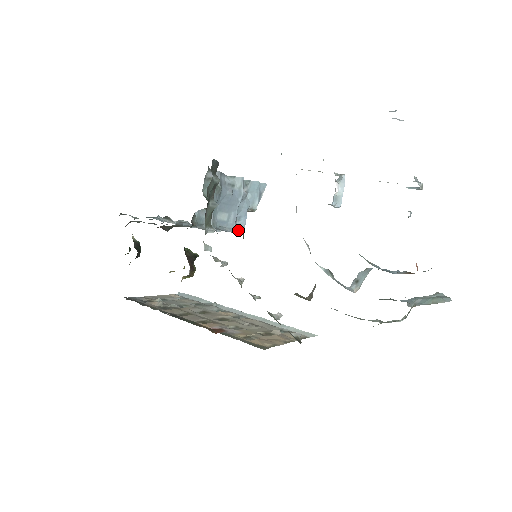
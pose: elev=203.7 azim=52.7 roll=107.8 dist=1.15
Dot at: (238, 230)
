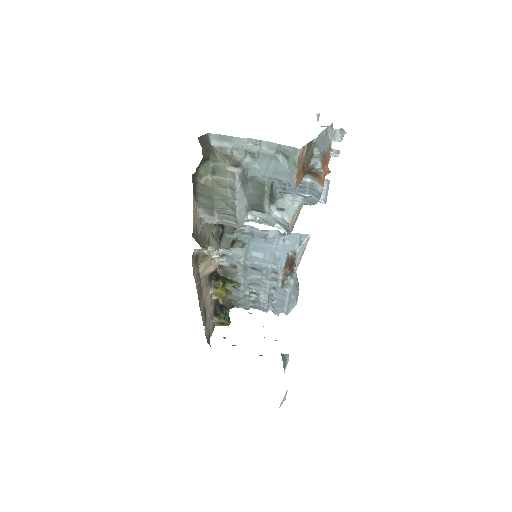
Dot at: (278, 267)
